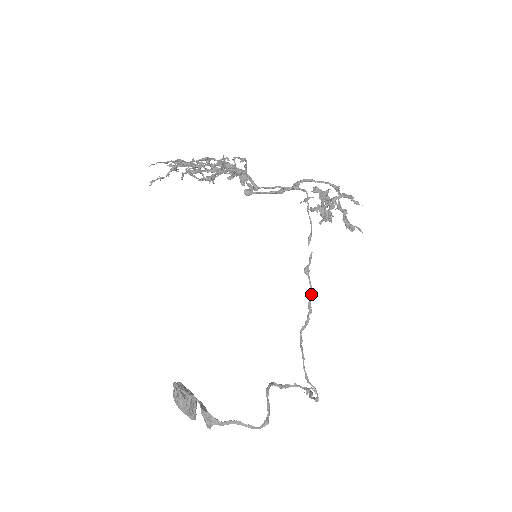
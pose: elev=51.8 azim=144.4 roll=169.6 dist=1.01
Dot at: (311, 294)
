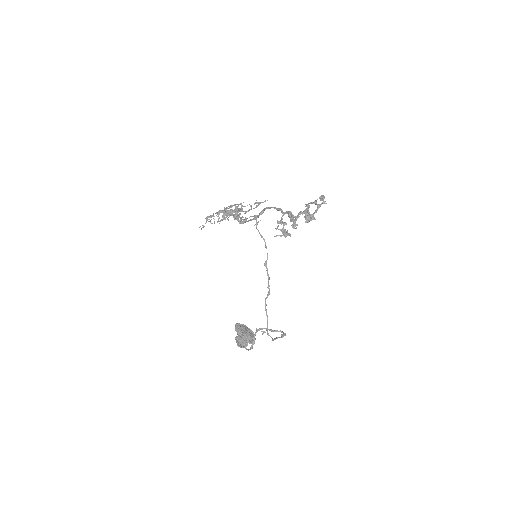
Dot at: (268, 278)
